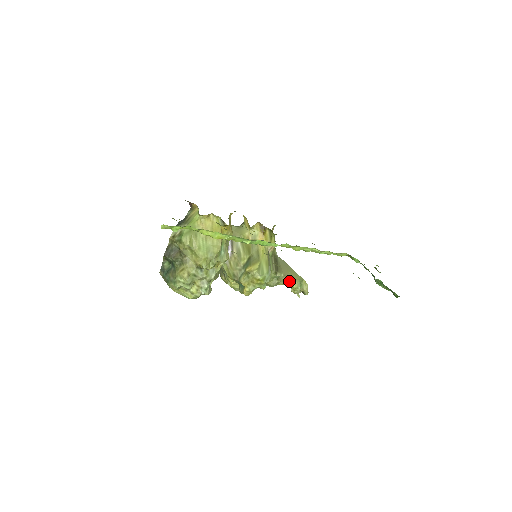
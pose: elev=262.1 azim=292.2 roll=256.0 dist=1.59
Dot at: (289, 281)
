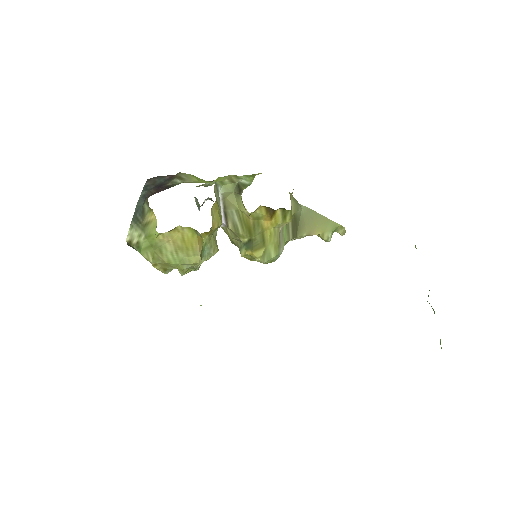
Dot at: (316, 234)
